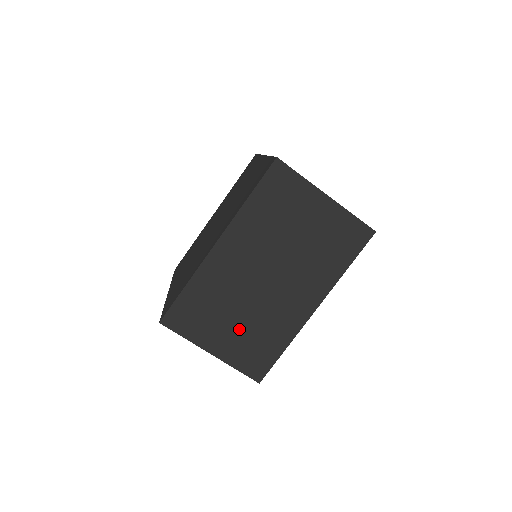
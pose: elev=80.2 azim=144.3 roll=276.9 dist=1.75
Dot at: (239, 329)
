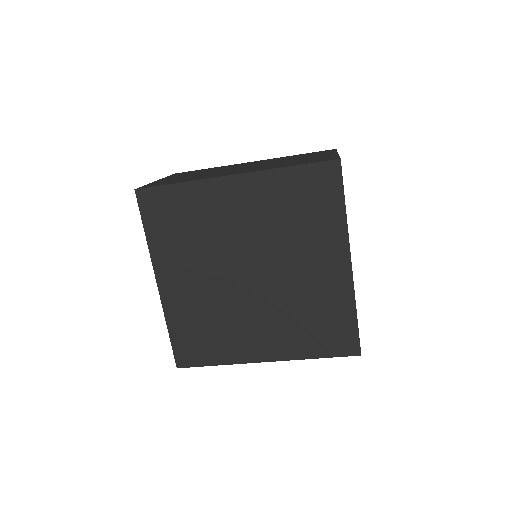
Dot at: occluded
